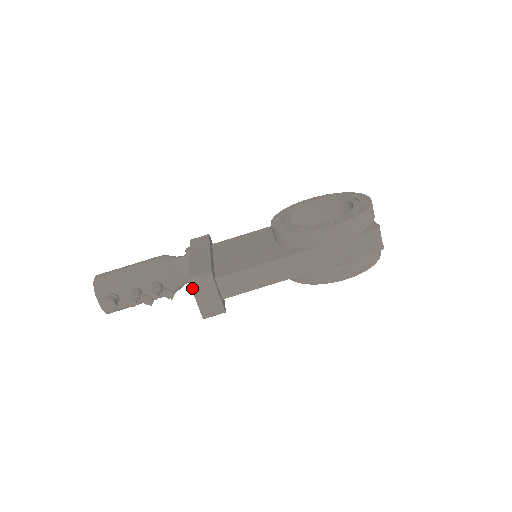
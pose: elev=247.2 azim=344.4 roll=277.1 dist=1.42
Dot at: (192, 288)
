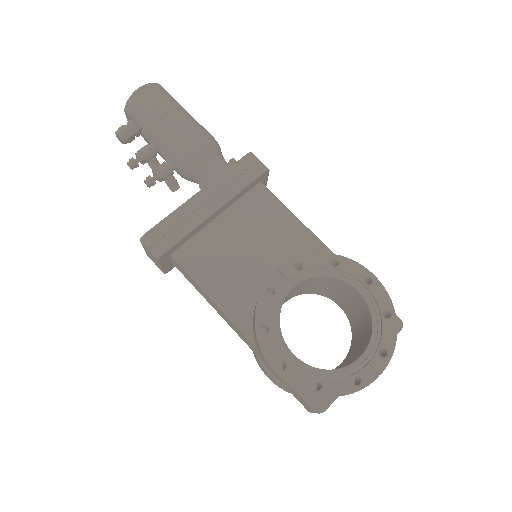
Dot at: (141, 243)
